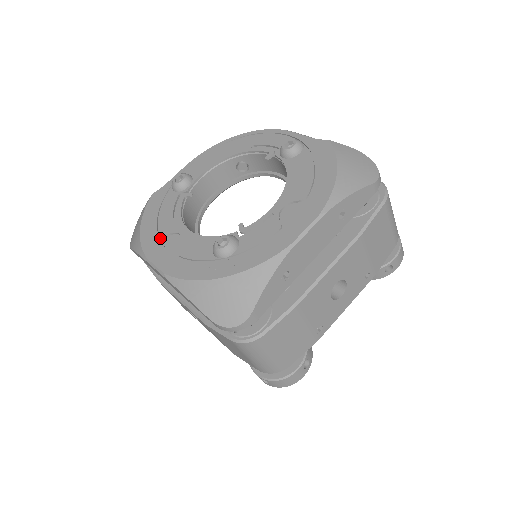
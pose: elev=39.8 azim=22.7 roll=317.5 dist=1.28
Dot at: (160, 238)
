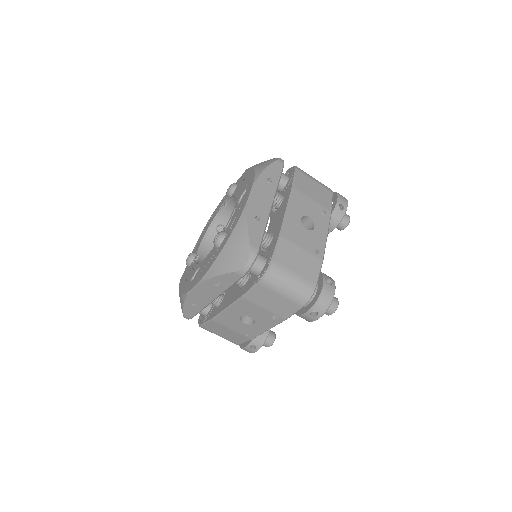
Dot at: occluded
